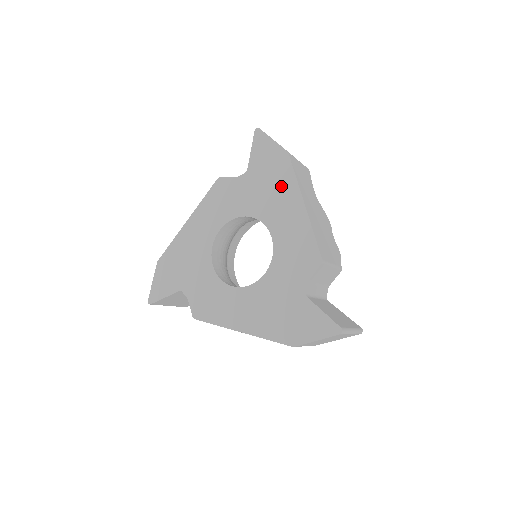
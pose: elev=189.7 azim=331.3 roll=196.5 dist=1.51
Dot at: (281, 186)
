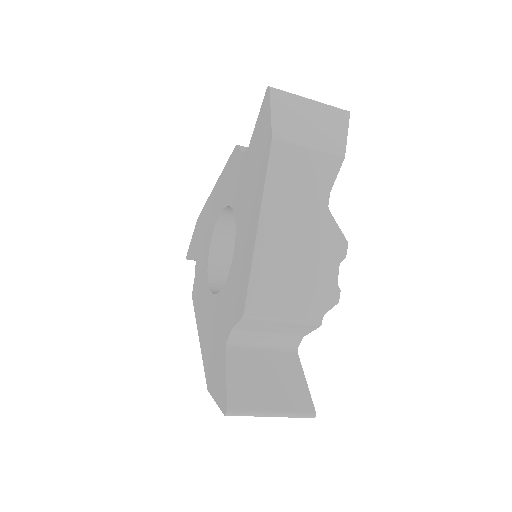
Dot at: (255, 187)
